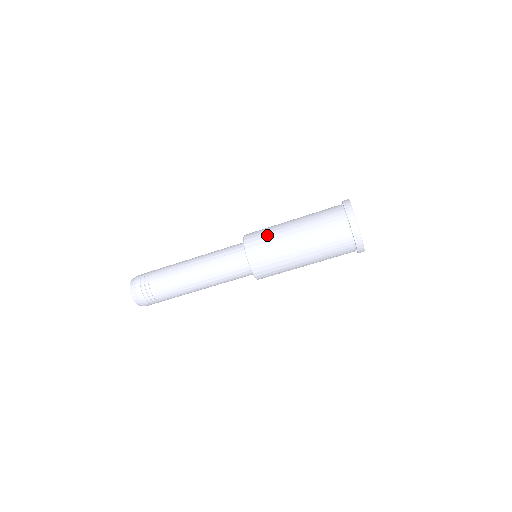
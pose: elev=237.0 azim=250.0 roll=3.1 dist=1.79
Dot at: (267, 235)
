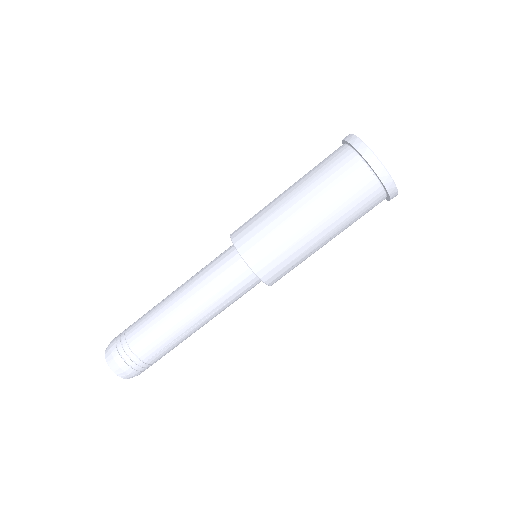
Dot at: (256, 214)
